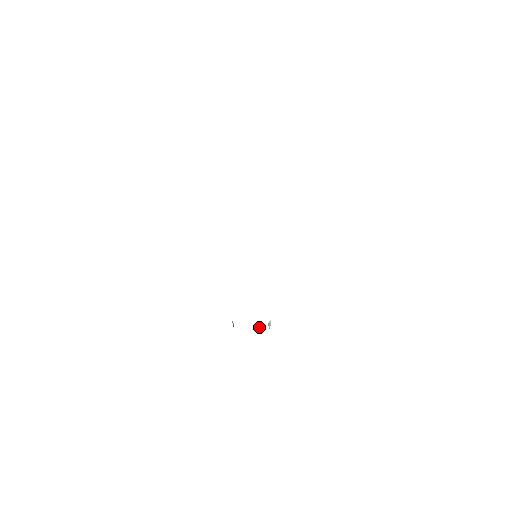
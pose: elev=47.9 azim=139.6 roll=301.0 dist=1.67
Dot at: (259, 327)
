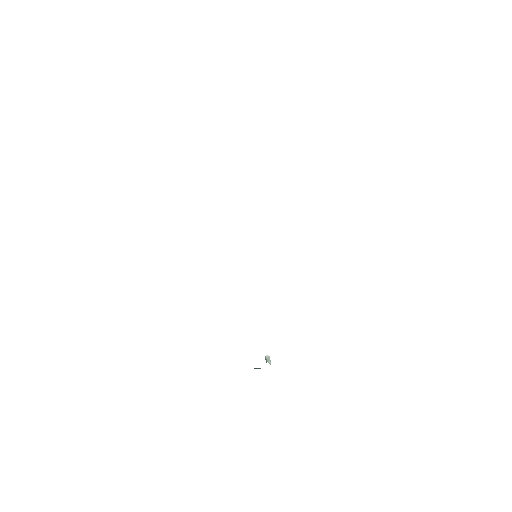
Dot at: (265, 357)
